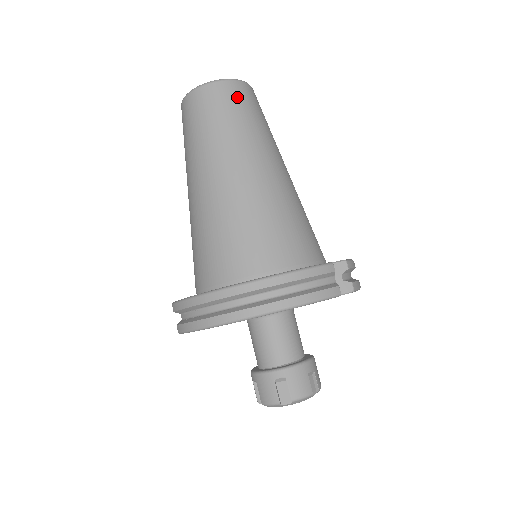
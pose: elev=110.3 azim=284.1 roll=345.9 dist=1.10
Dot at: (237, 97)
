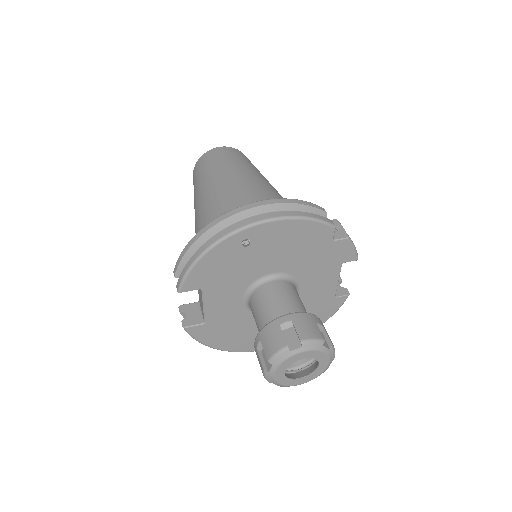
Dot at: (236, 153)
